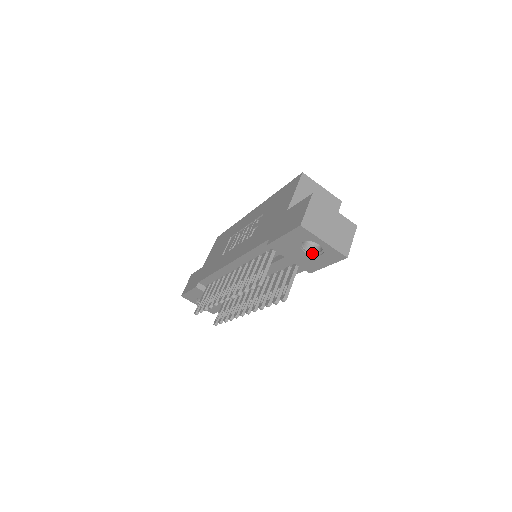
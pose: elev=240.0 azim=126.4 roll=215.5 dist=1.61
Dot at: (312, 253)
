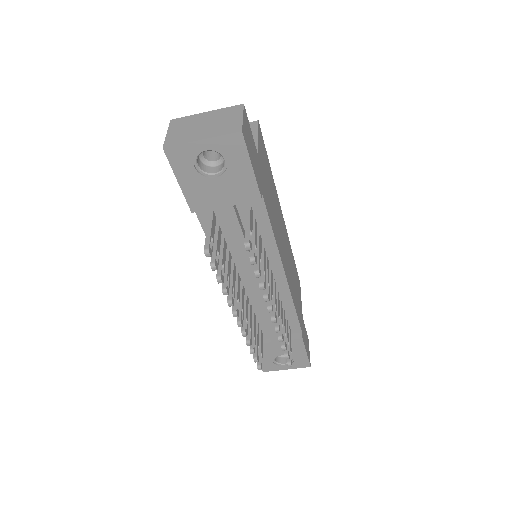
Dot at: (223, 171)
